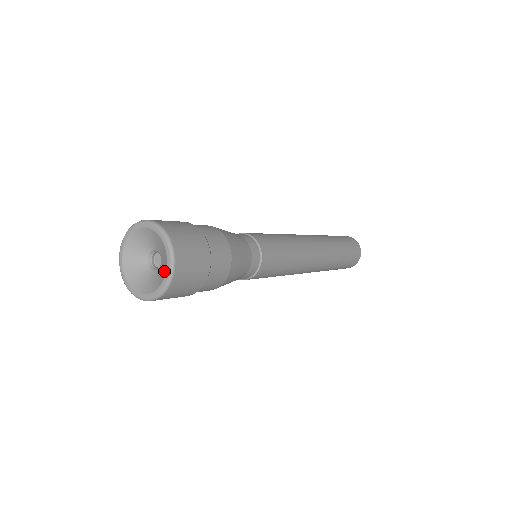
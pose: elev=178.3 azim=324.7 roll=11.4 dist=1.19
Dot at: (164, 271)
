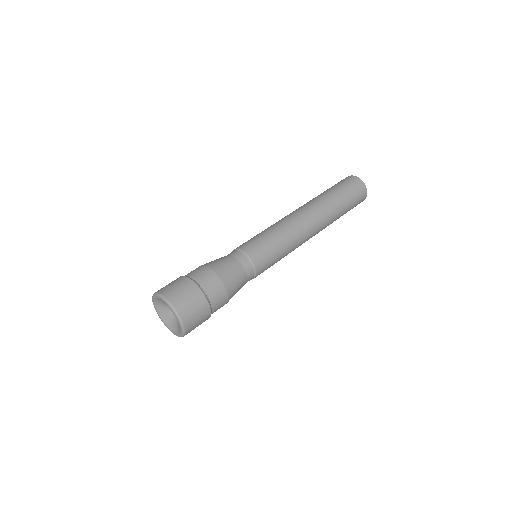
Dot at: (177, 330)
